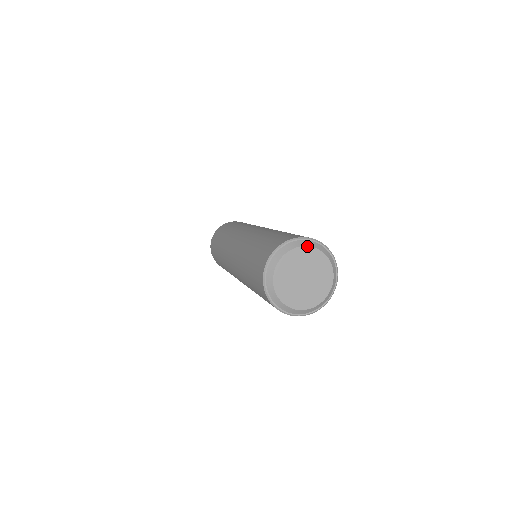
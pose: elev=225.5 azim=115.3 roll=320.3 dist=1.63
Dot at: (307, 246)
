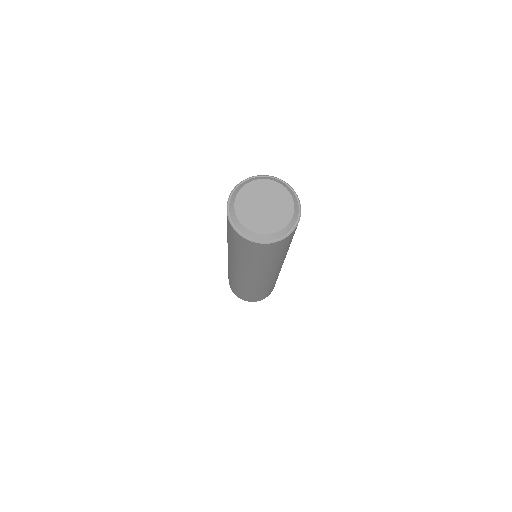
Dot at: (257, 180)
